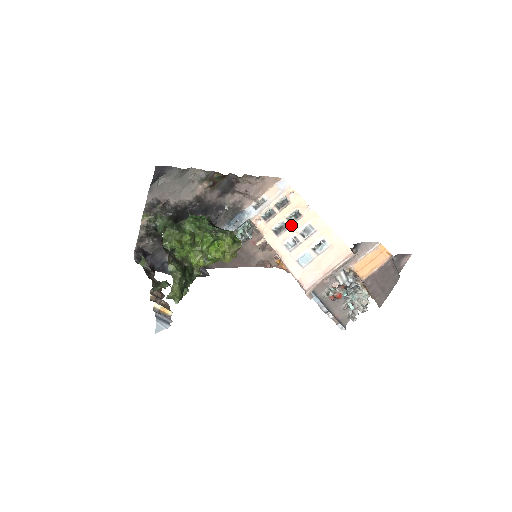
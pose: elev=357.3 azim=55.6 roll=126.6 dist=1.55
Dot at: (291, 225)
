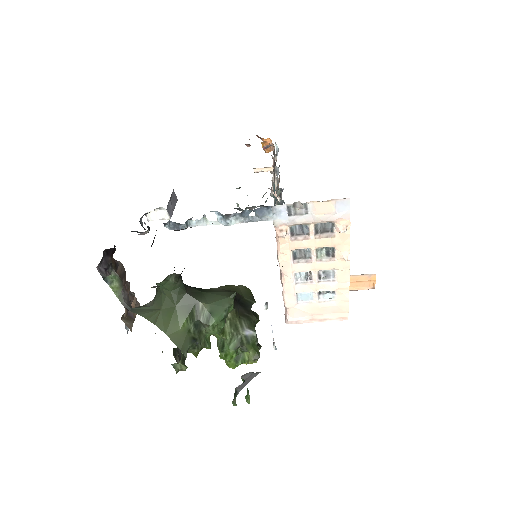
Dot at: (316, 261)
